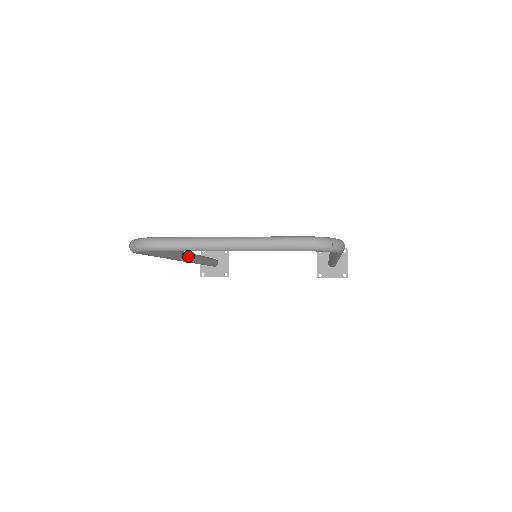
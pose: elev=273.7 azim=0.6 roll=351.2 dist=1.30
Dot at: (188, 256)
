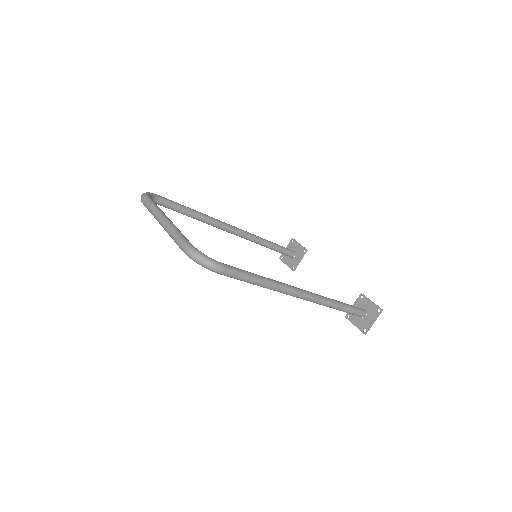
Dot at: (232, 230)
